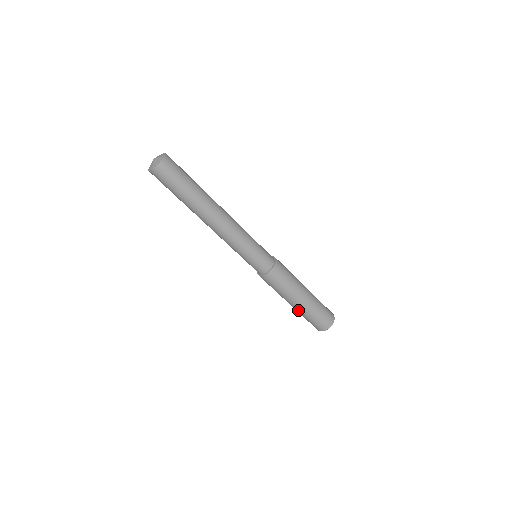
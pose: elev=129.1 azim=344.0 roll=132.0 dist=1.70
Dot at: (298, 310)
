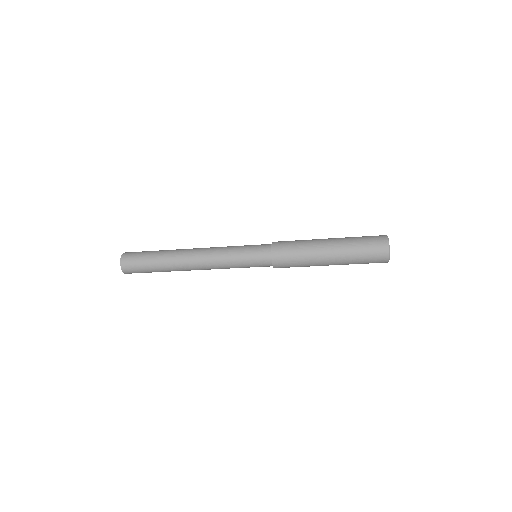
Dot at: occluded
